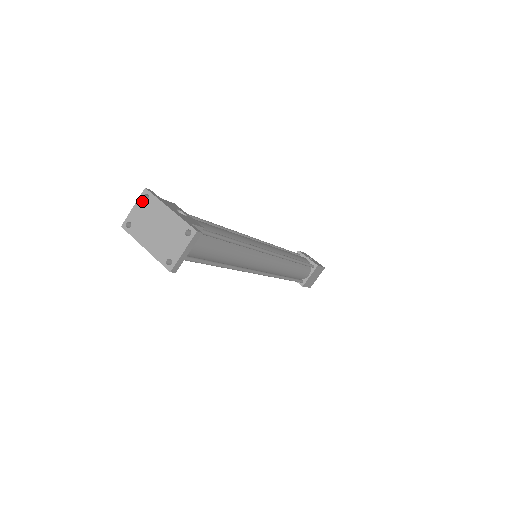
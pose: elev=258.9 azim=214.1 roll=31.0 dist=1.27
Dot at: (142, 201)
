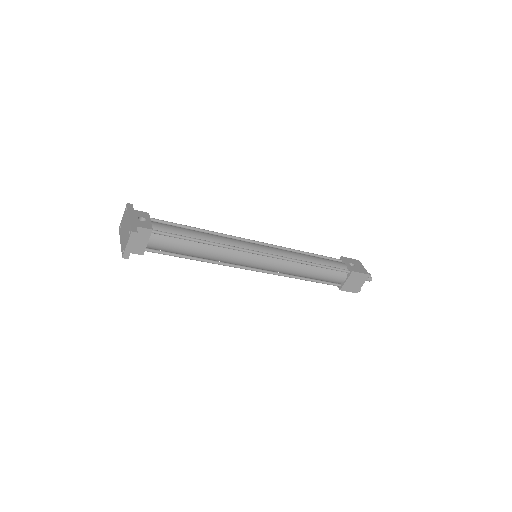
Dot at: (125, 211)
